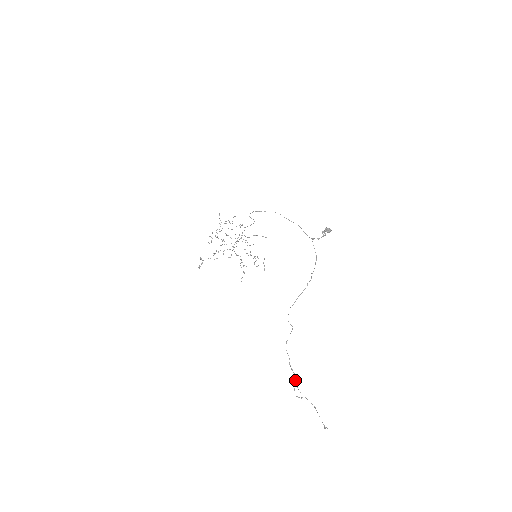
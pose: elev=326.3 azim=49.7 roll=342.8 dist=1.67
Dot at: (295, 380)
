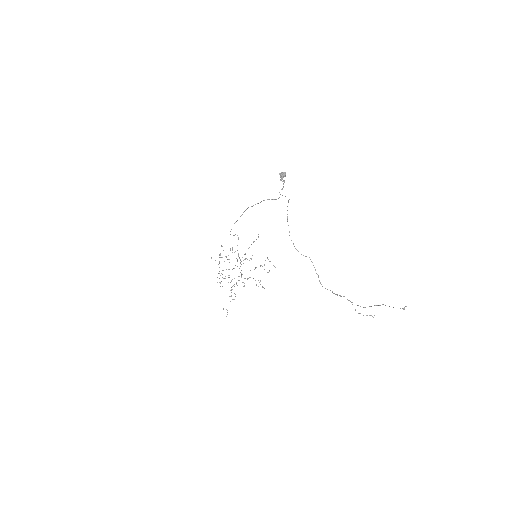
Dot at: (349, 300)
